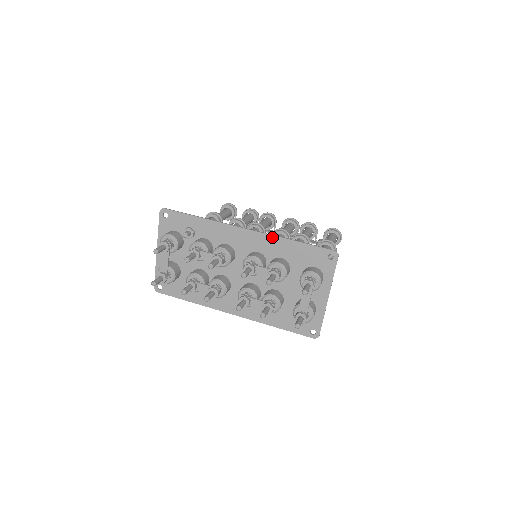
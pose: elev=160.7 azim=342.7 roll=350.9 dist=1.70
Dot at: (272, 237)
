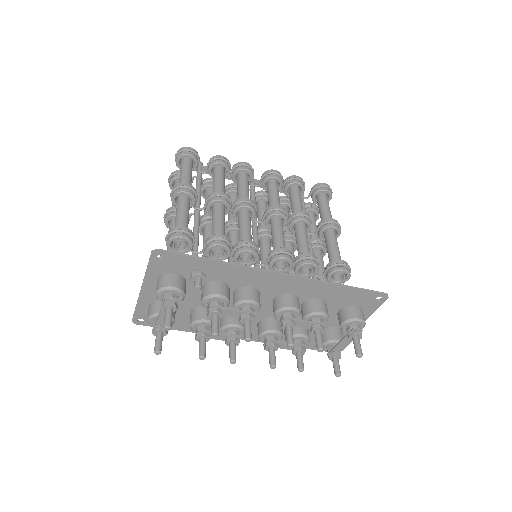
Dot at: (315, 282)
